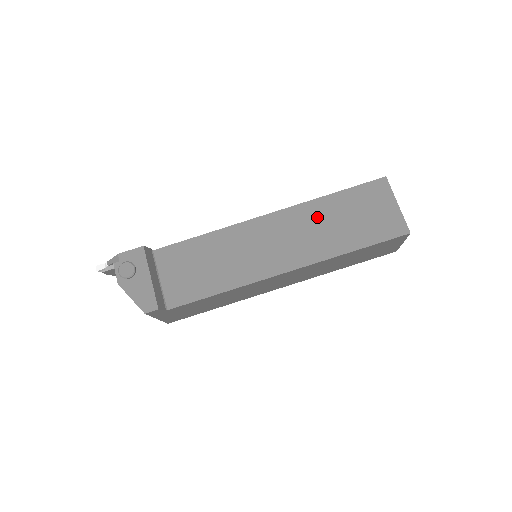
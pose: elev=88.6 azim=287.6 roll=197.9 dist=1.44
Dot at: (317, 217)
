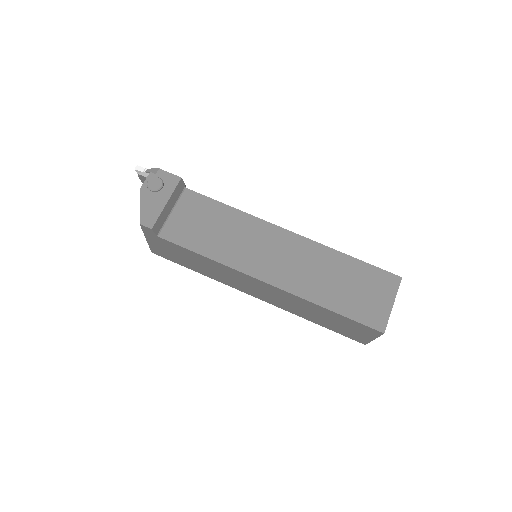
Dot at: (324, 263)
